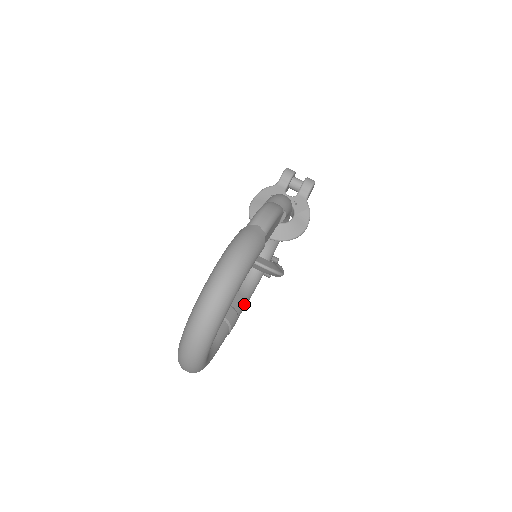
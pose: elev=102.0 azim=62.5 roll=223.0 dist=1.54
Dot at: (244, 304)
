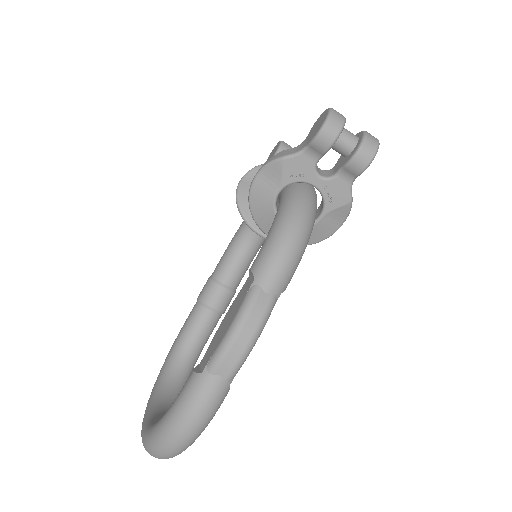
Dot at: (247, 268)
